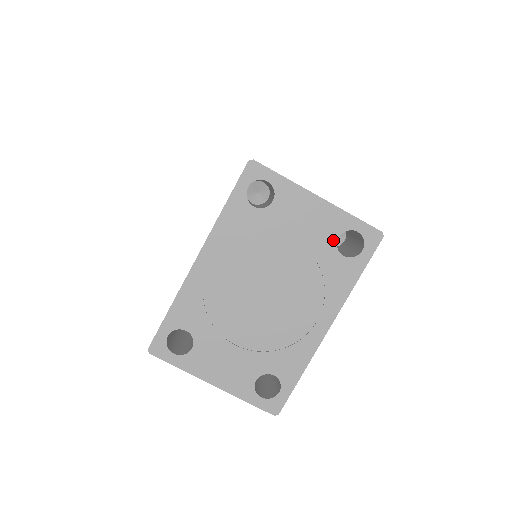
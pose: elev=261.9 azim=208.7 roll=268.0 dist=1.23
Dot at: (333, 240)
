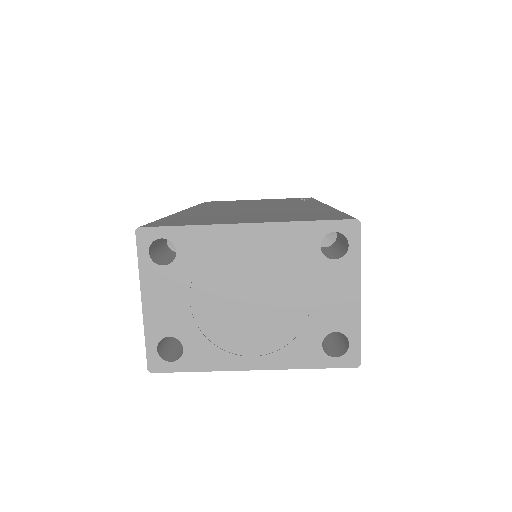
Dot at: (331, 329)
